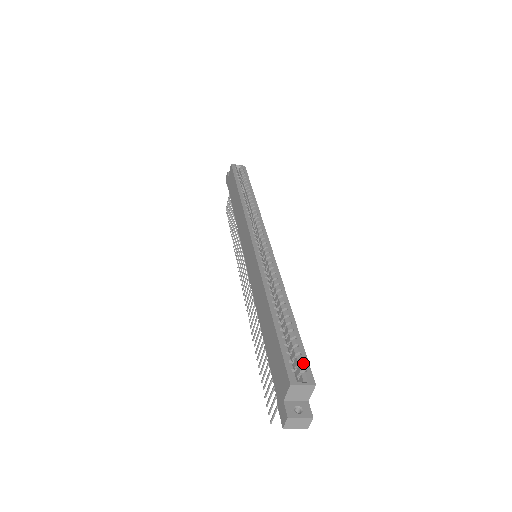
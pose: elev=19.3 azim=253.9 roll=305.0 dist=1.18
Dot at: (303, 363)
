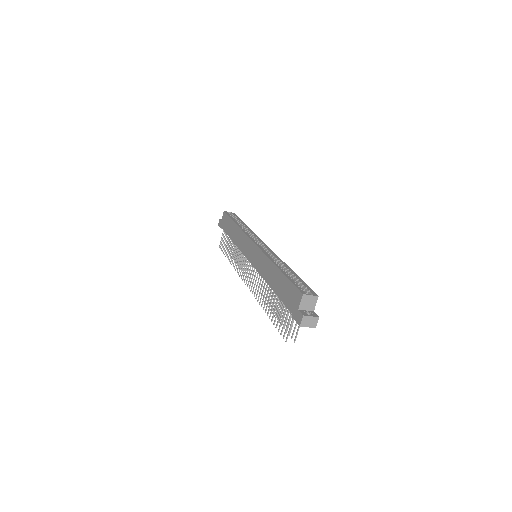
Dot at: (308, 288)
